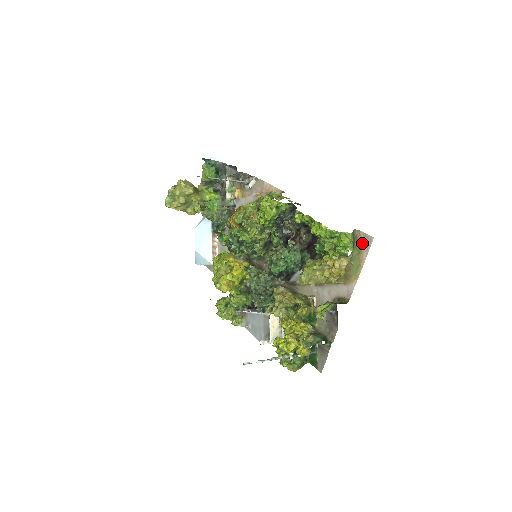
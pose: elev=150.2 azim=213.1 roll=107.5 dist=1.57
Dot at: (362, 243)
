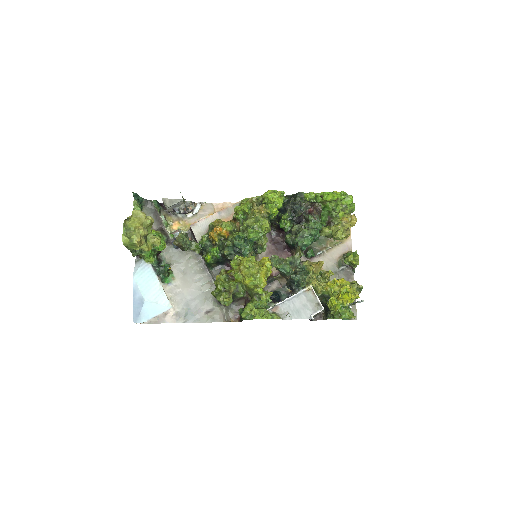
Dot at: occluded
